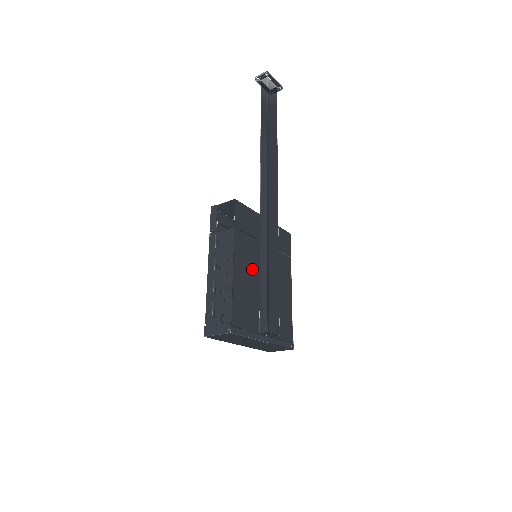
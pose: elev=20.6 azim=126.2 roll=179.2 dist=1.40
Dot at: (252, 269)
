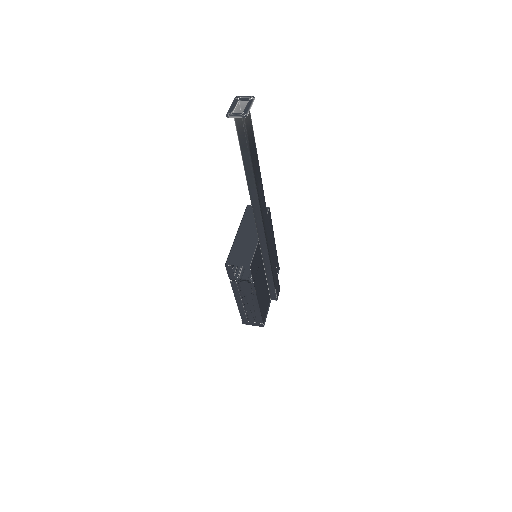
Dot at: (263, 281)
